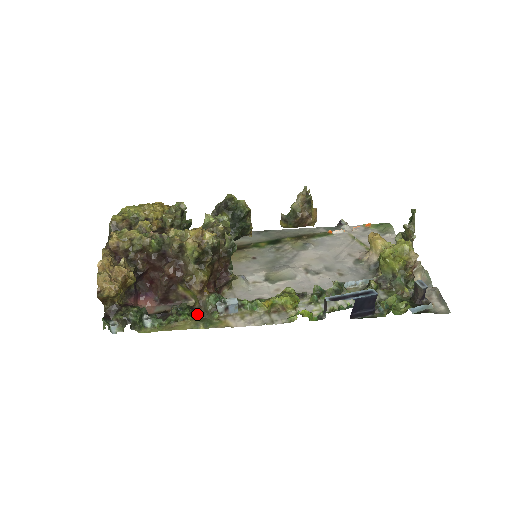
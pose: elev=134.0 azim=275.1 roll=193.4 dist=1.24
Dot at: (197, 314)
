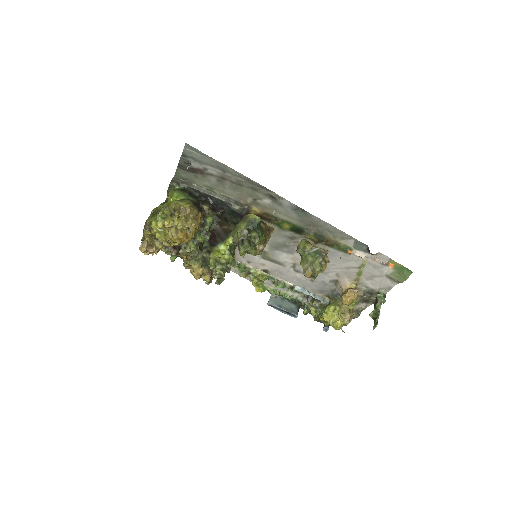
Dot at: occluded
